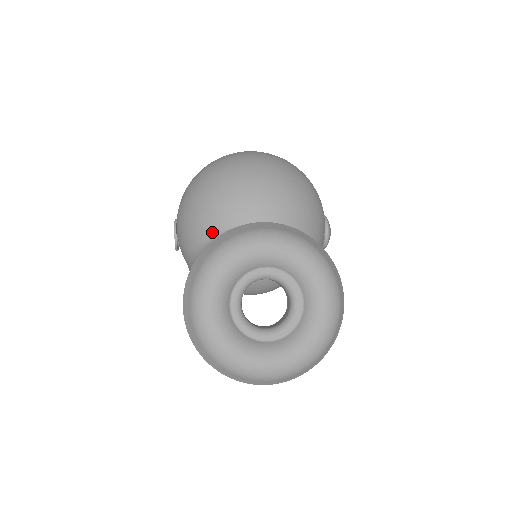
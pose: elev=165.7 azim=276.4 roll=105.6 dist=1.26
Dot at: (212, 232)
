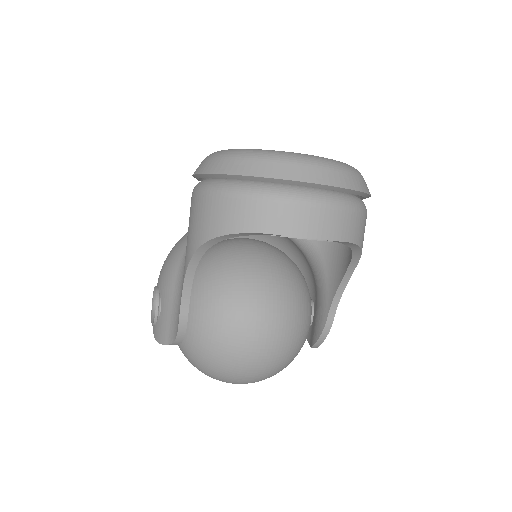
Dot at: occluded
